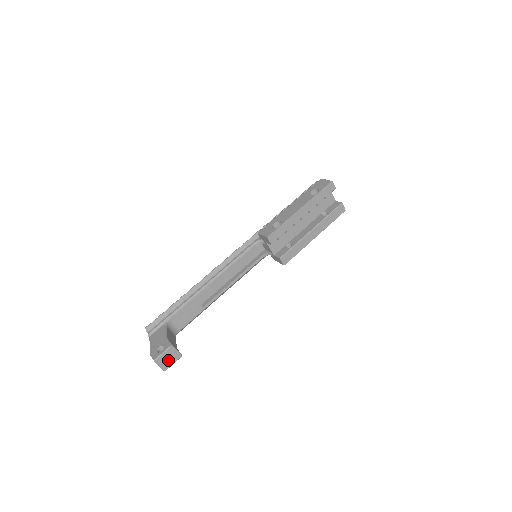
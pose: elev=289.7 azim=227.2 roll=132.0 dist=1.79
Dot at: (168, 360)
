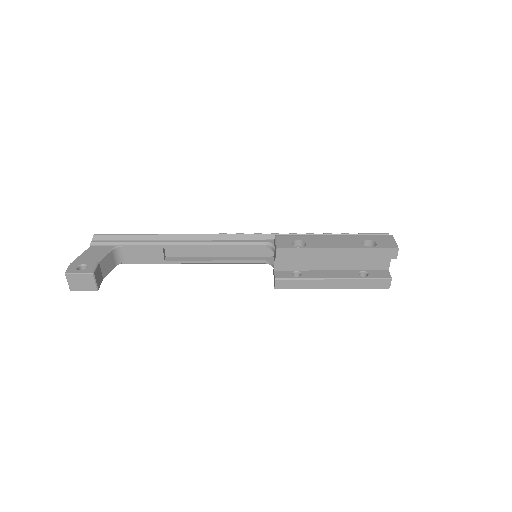
Dot at: (80, 283)
